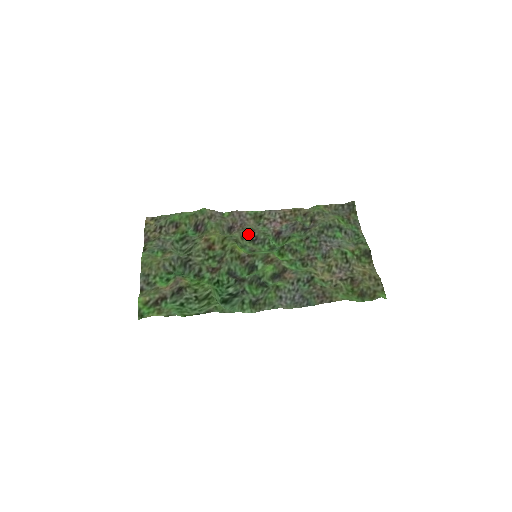
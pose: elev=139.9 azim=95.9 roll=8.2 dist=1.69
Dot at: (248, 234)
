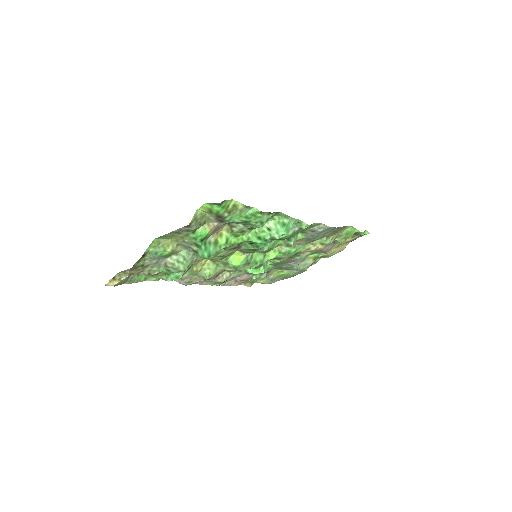
Dot at: occluded
